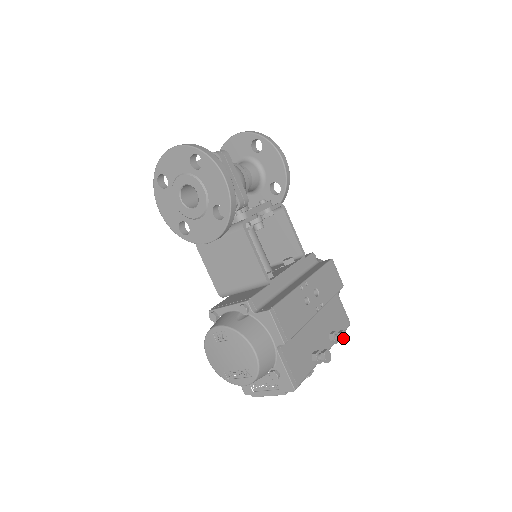
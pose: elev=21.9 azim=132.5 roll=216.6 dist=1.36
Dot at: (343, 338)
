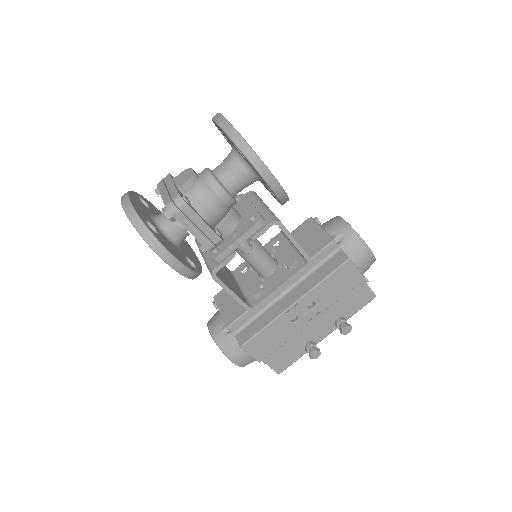
Dot at: (344, 333)
